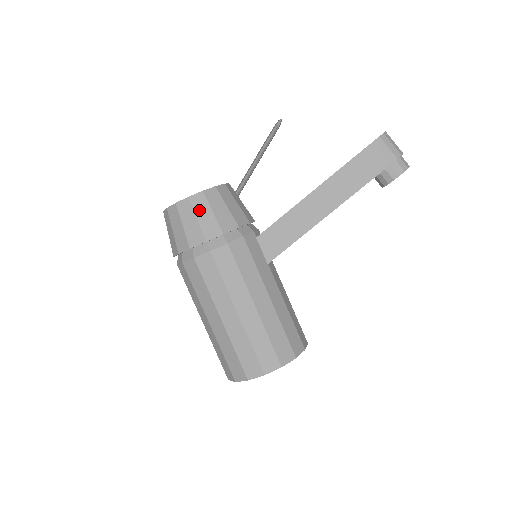
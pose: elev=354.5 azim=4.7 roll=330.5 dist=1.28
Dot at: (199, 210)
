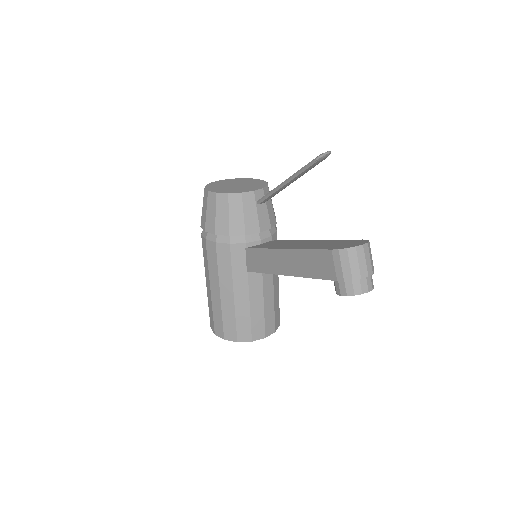
Dot at: (210, 206)
